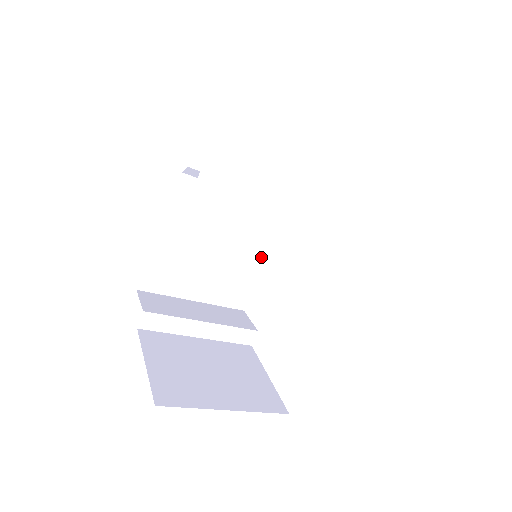
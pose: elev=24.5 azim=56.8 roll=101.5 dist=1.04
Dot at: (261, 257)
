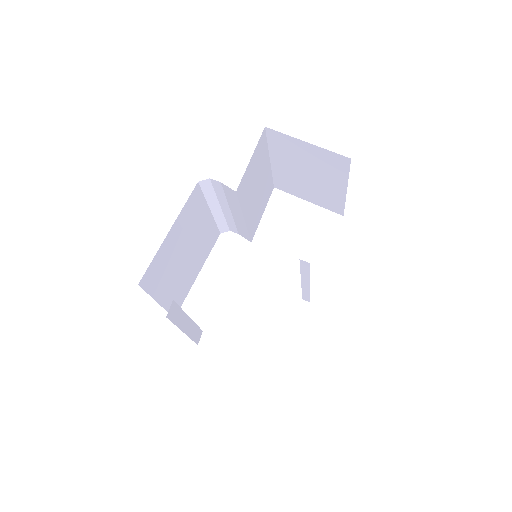
Dot at: (198, 269)
